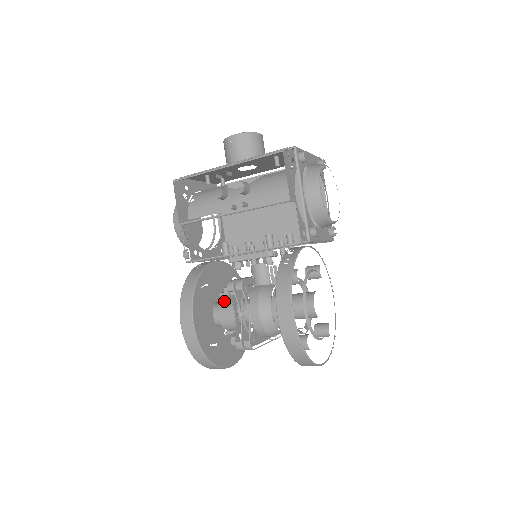
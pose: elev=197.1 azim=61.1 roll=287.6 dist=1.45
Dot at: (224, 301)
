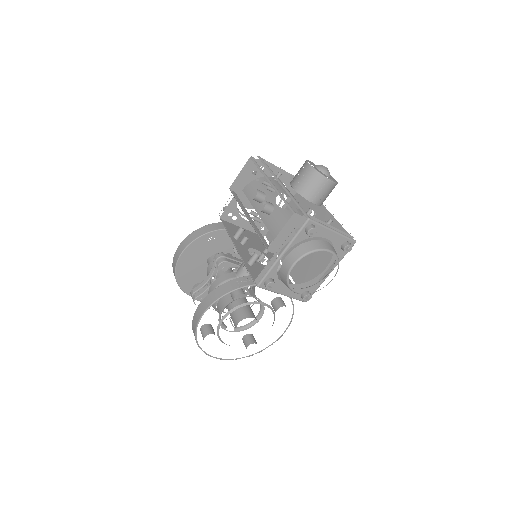
Dot at: occluded
